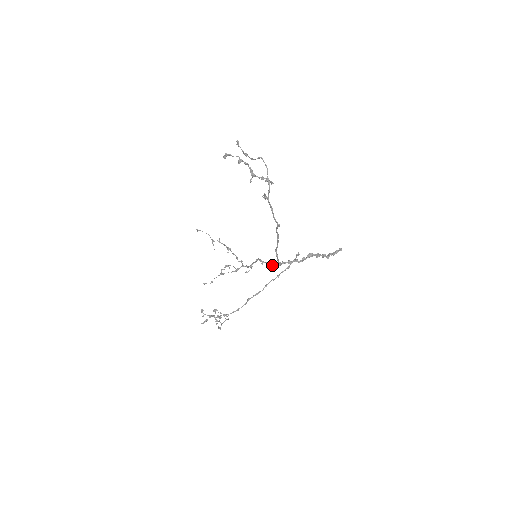
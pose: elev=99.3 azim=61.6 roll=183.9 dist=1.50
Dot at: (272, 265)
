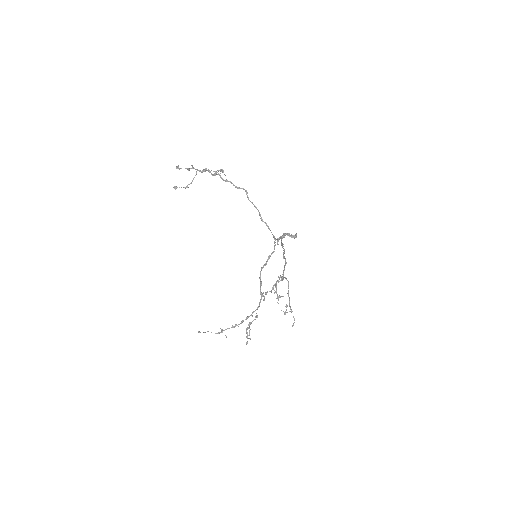
Dot at: (271, 253)
